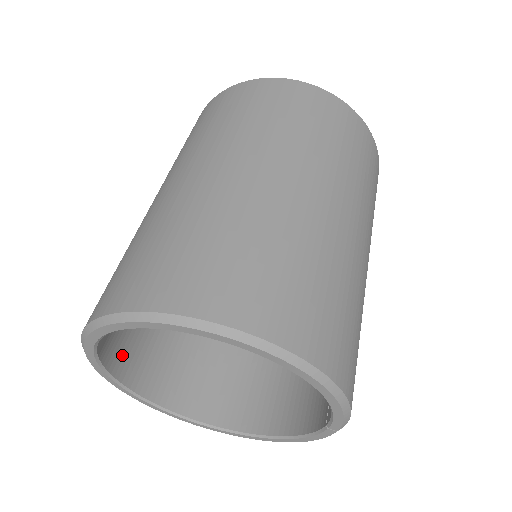
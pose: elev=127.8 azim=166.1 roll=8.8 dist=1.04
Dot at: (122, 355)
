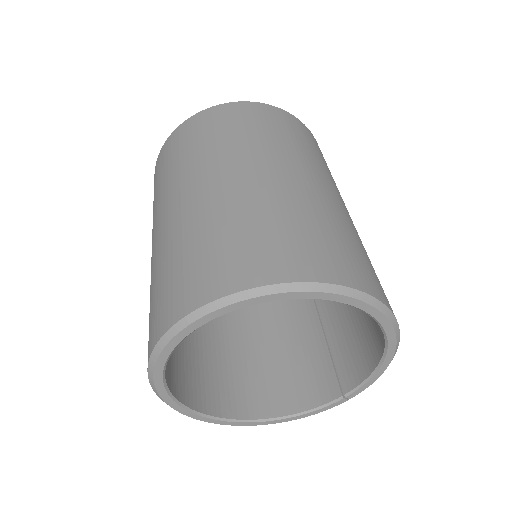
Dot at: occluded
